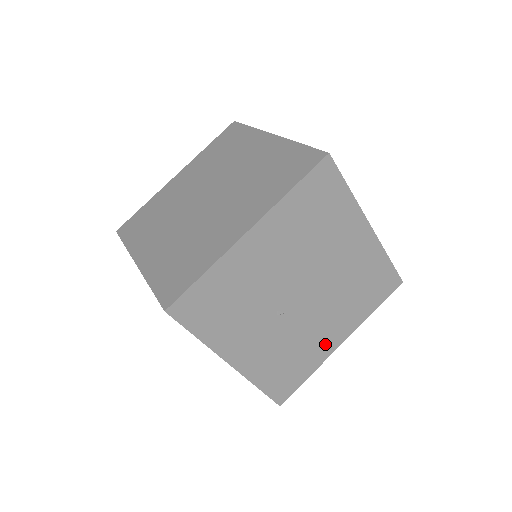
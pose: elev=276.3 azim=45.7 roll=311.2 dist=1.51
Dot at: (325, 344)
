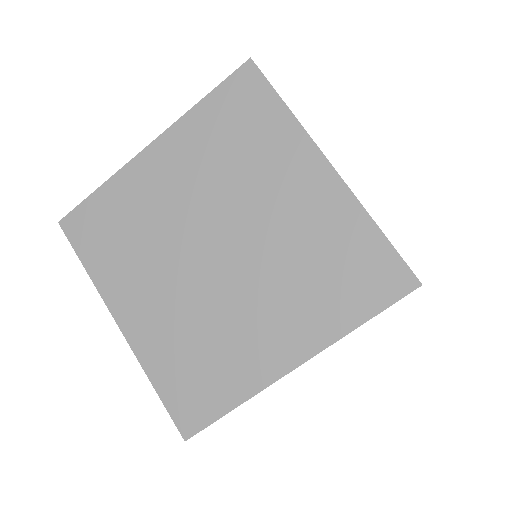
Dot at: occluded
